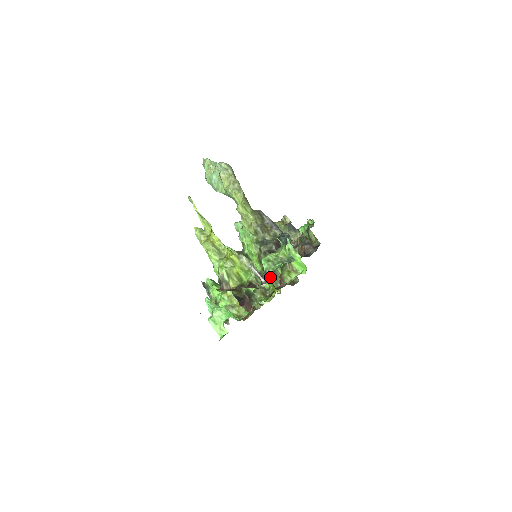
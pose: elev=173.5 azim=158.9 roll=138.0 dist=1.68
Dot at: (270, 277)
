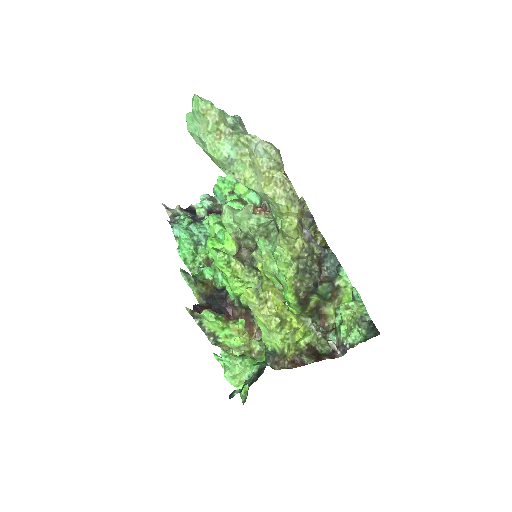
Dot at: (302, 309)
